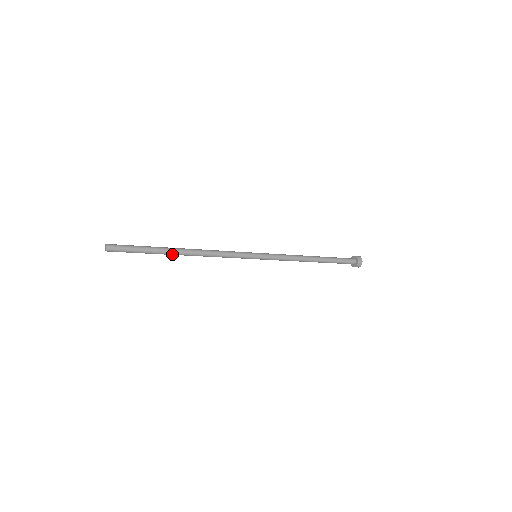
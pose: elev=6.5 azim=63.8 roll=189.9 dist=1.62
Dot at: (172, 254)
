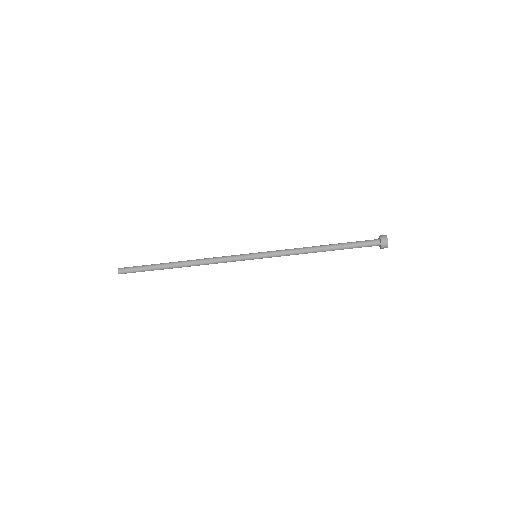
Dot at: (173, 267)
